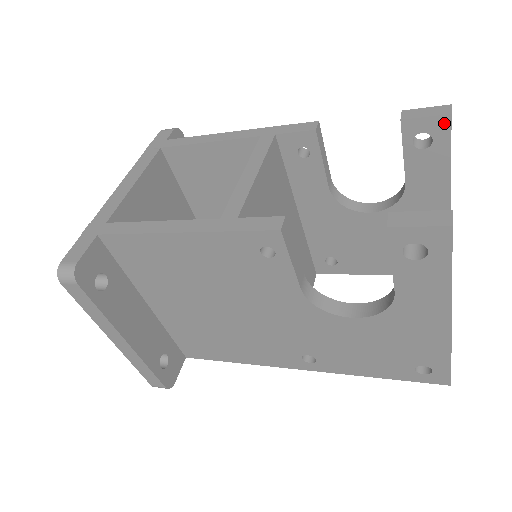
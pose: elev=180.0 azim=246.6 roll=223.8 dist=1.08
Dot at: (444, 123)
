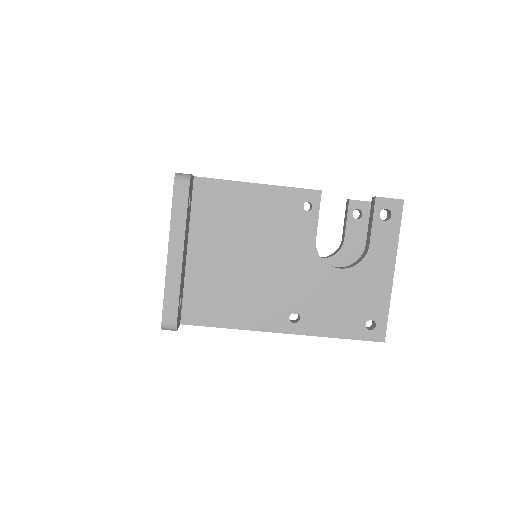
Dot at: (369, 206)
